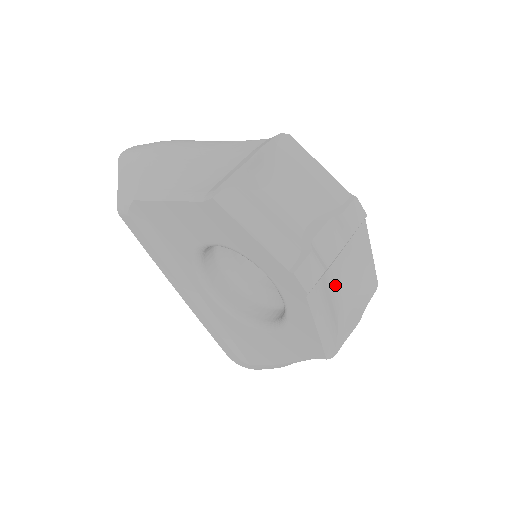
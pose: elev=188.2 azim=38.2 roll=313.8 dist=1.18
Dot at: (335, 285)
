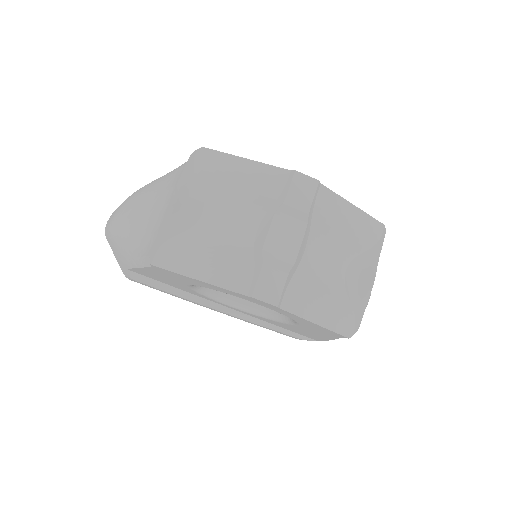
Dot at: (322, 265)
